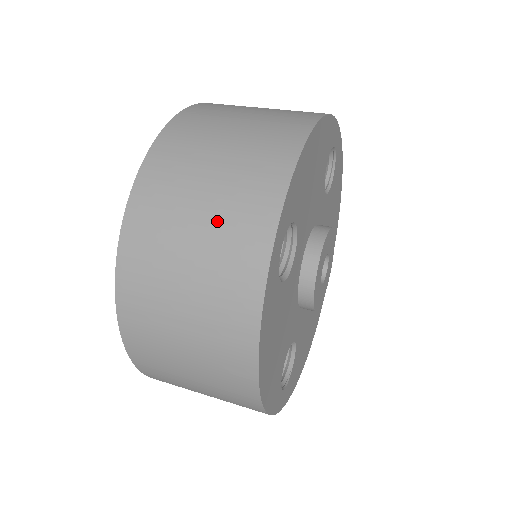
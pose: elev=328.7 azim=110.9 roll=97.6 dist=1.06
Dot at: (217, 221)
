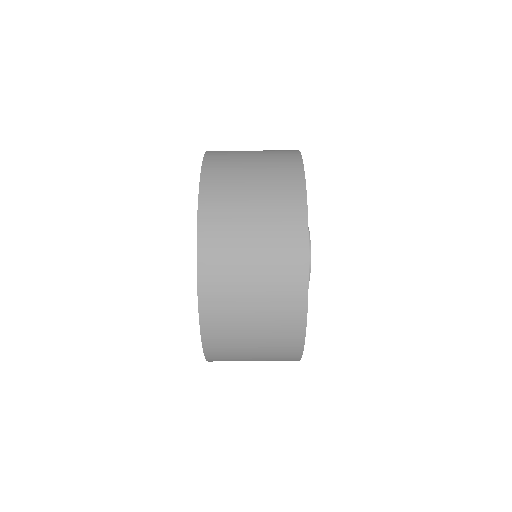
Dot at: (267, 299)
